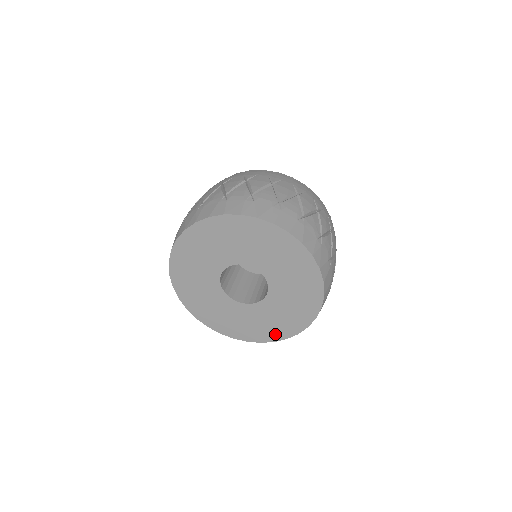
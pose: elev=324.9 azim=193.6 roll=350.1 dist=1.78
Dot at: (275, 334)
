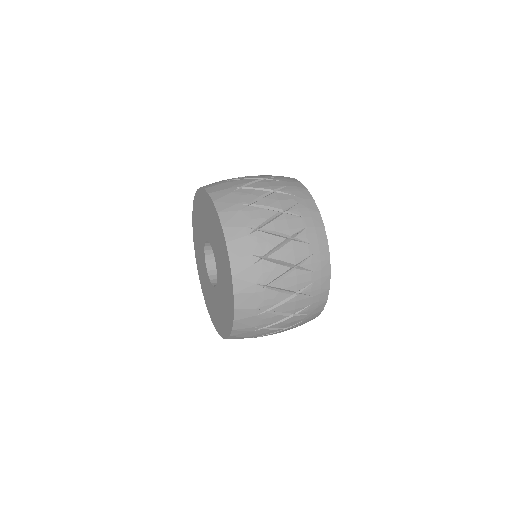
Dot at: (228, 324)
